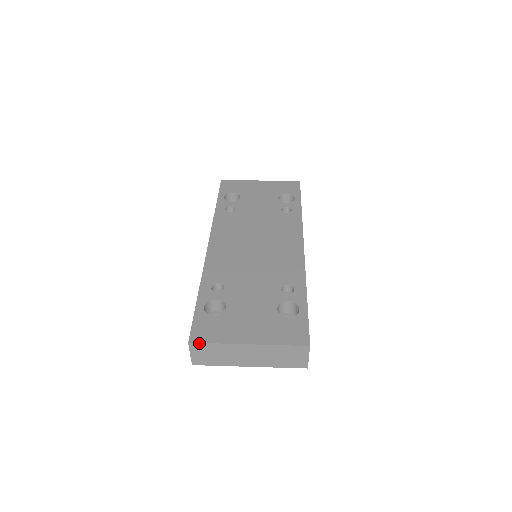
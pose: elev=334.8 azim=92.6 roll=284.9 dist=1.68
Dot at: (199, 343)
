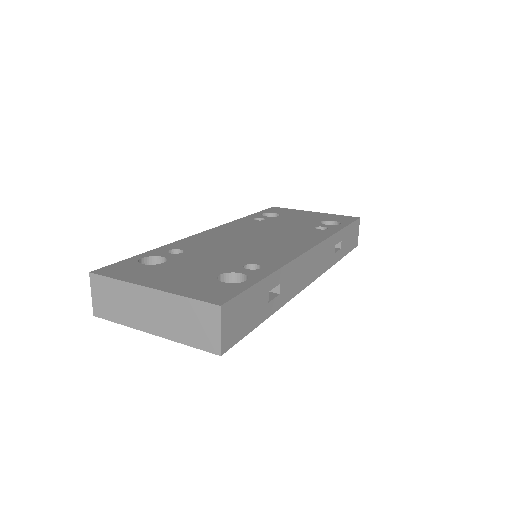
Dot at: (99, 275)
